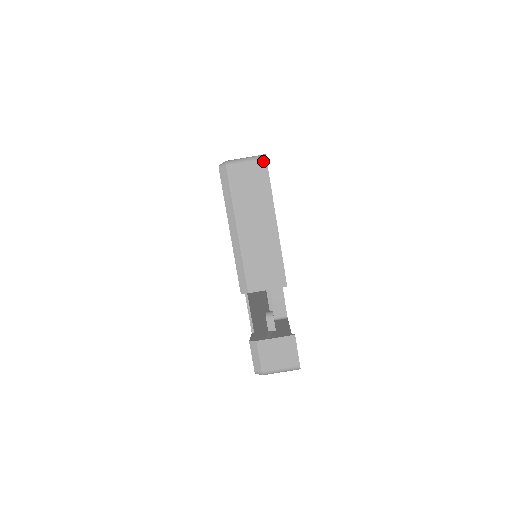
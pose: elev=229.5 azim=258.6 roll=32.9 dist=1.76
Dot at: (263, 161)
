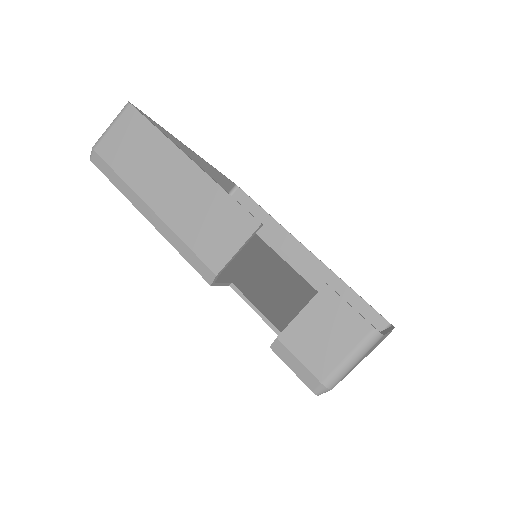
Dot at: (128, 108)
